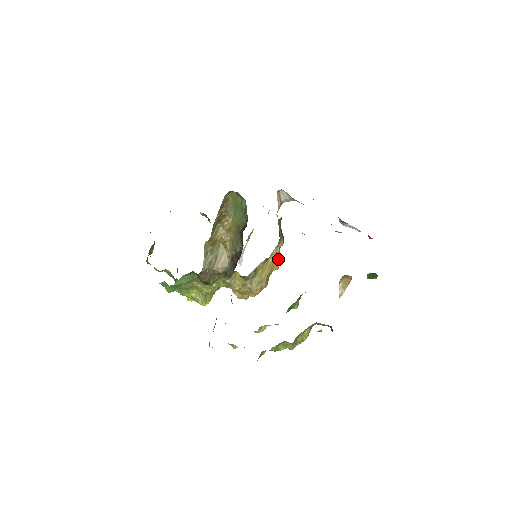
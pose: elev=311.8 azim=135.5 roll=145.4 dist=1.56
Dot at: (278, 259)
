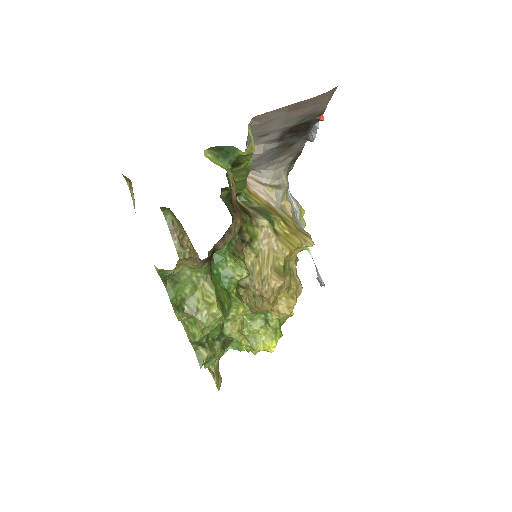
Dot at: (285, 242)
